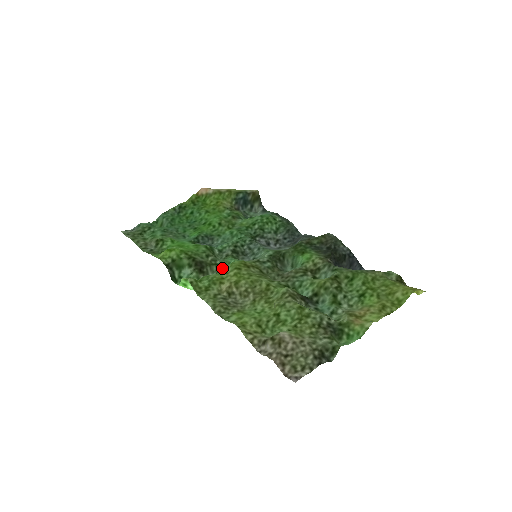
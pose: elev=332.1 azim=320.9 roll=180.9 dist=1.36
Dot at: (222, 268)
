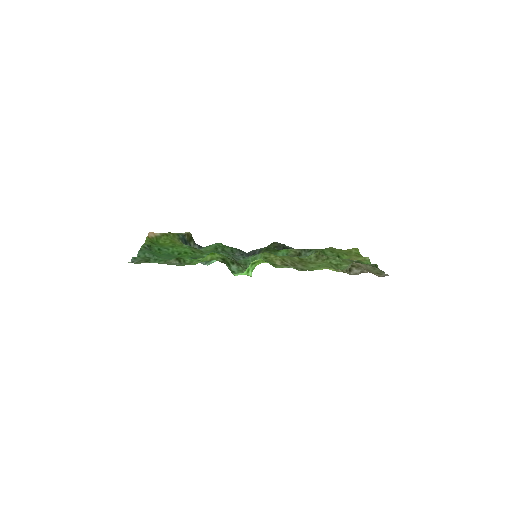
Dot at: (246, 265)
